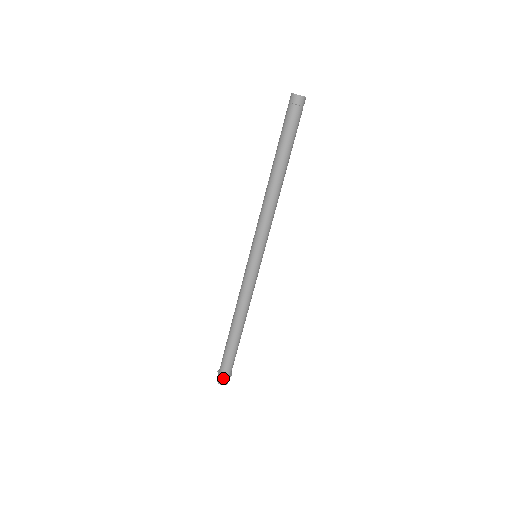
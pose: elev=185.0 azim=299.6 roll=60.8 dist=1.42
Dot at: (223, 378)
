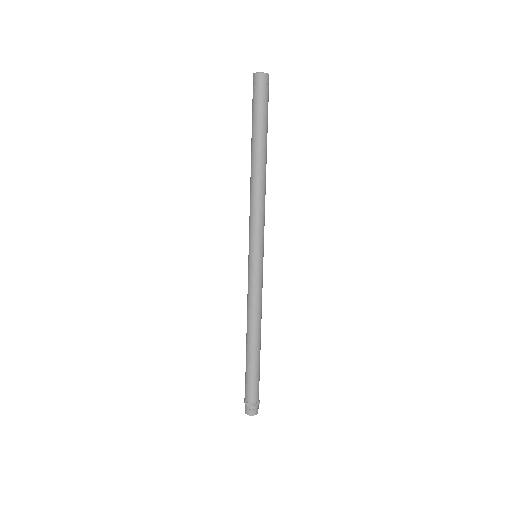
Dot at: (249, 406)
